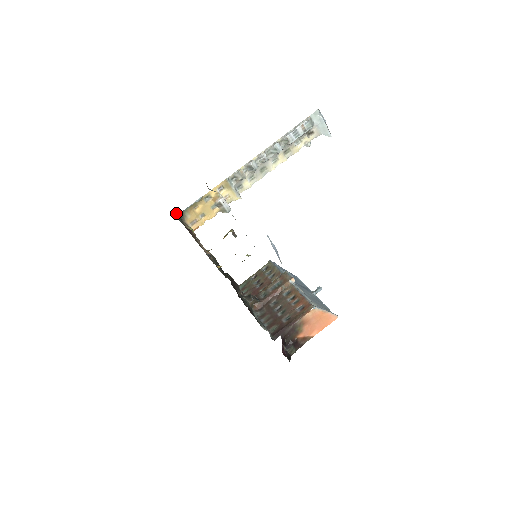
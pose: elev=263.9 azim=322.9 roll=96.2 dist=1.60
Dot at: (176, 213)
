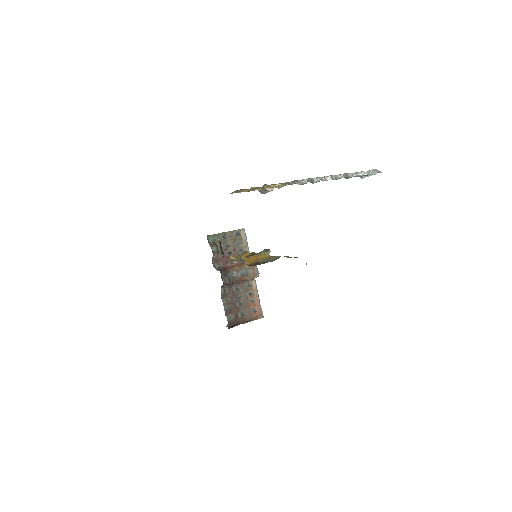
Dot at: occluded
